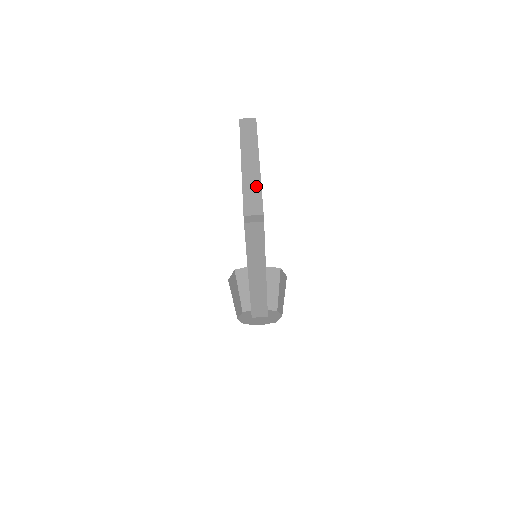
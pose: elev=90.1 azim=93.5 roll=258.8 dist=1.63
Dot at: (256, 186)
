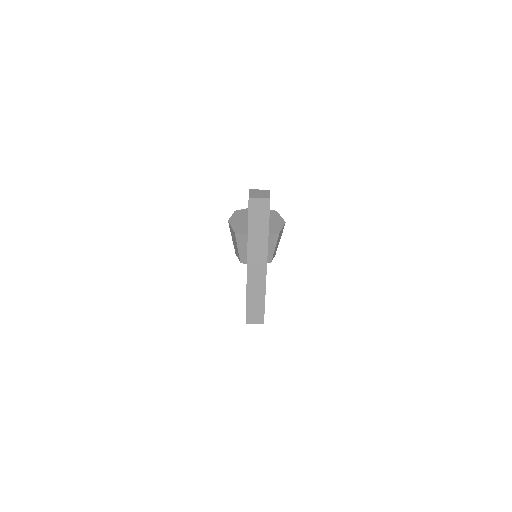
Dot at: (260, 295)
